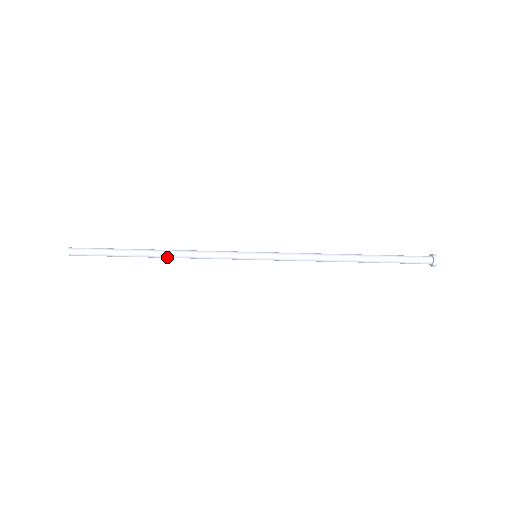
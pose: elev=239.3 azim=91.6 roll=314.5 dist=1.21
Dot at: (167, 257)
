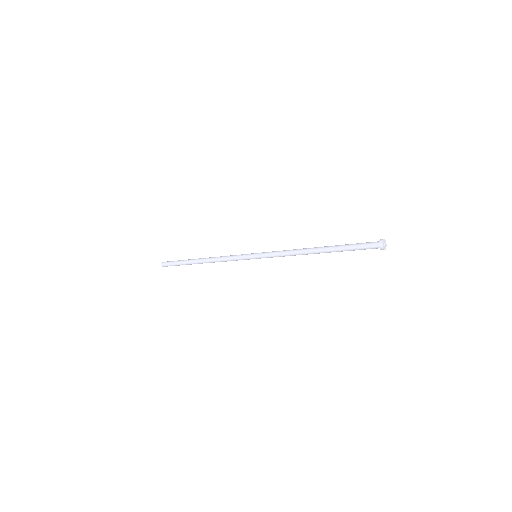
Dot at: (207, 262)
